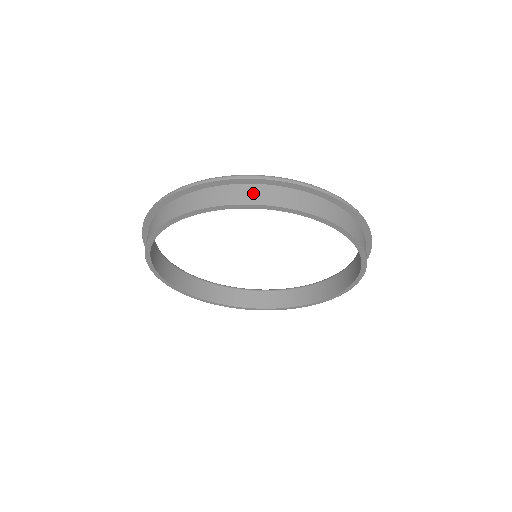
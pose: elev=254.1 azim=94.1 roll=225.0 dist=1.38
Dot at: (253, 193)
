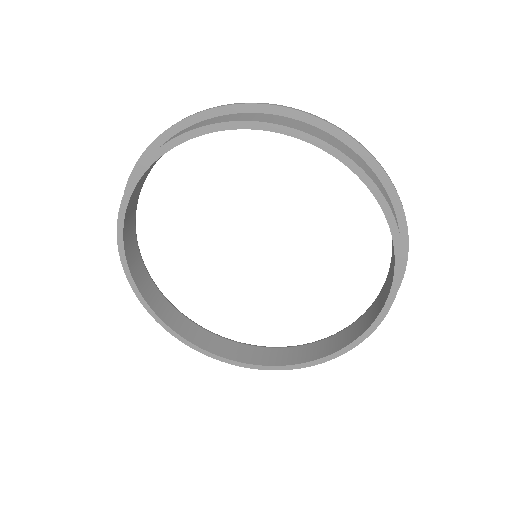
Dot at: (290, 122)
